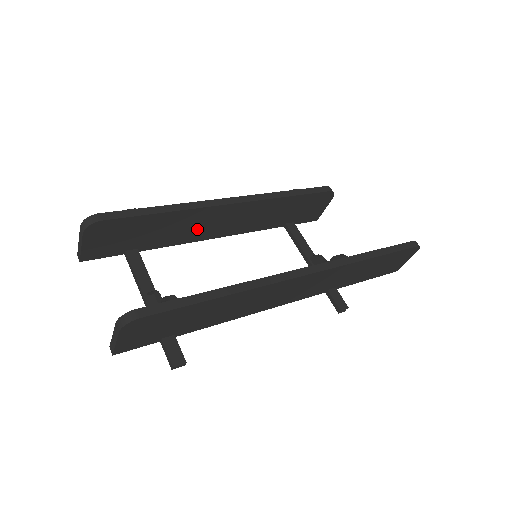
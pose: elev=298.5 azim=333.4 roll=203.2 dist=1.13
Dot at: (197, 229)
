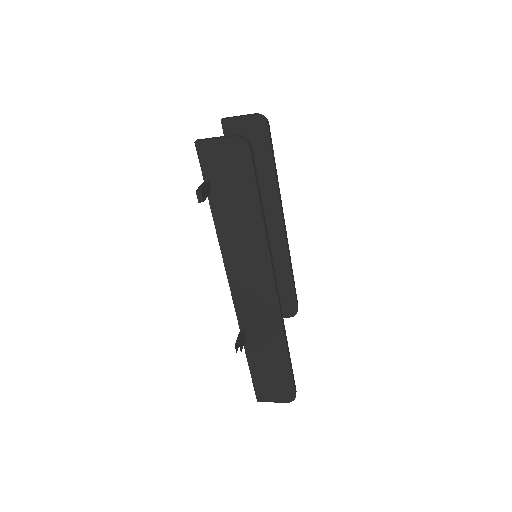
Dot at: occluded
